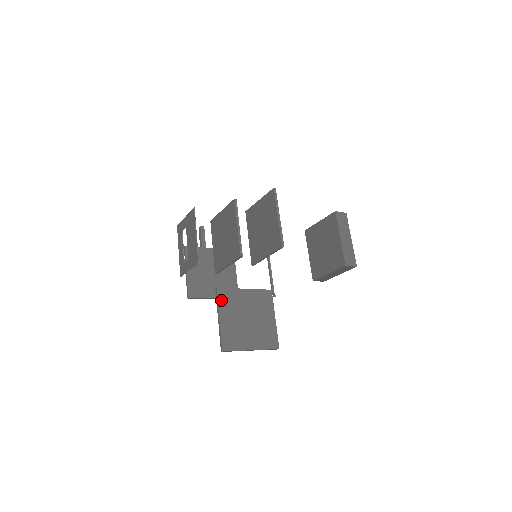
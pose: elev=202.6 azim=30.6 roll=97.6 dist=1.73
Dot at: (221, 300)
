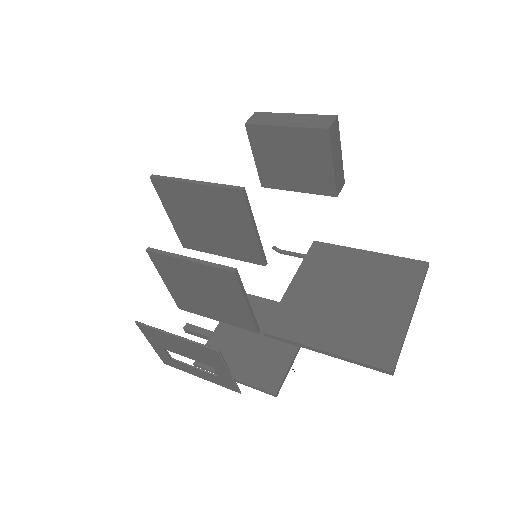
Dot at: (289, 333)
